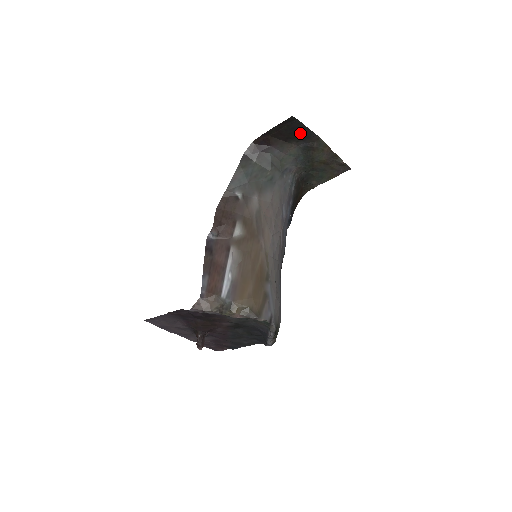
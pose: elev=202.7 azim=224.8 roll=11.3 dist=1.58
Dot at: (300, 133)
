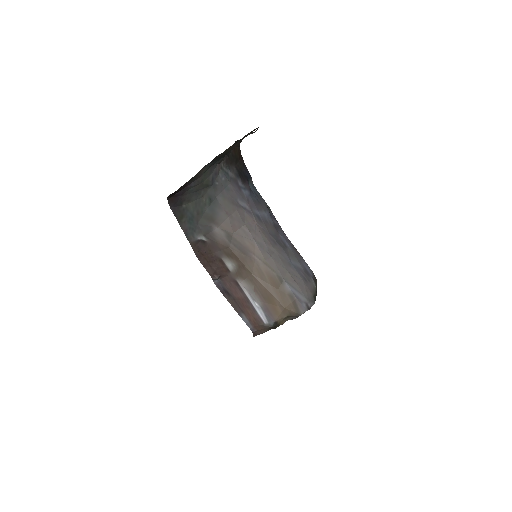
Dot at: occluded
